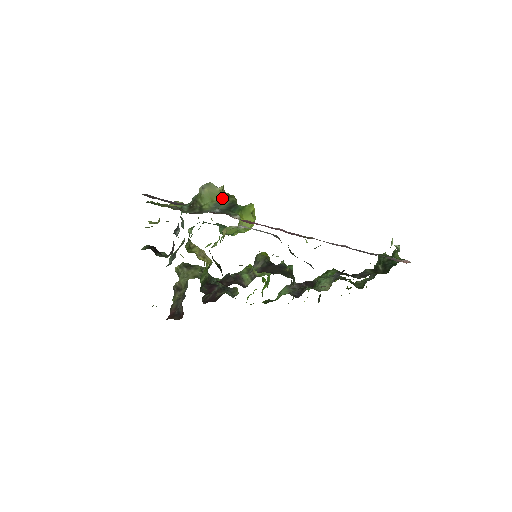
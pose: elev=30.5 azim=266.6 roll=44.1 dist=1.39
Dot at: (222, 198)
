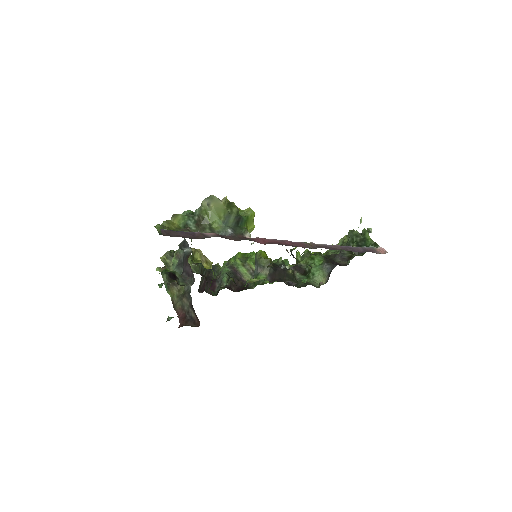
Dot at: (227, 212)
